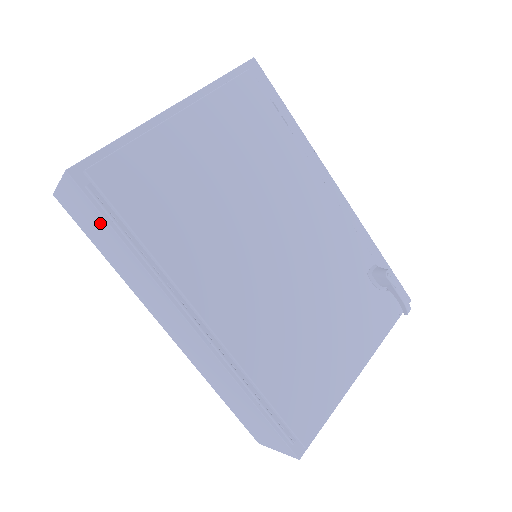
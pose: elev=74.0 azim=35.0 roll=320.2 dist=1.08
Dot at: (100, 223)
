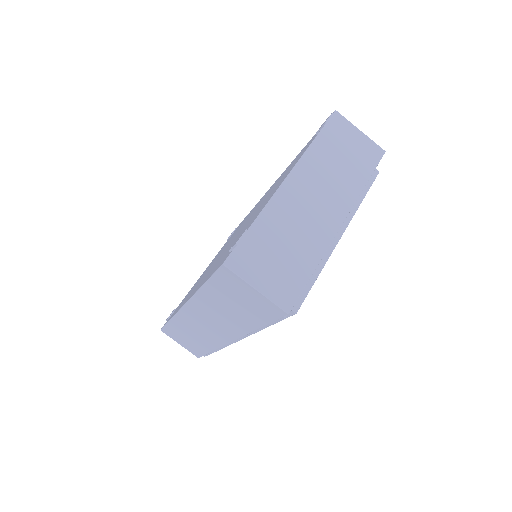
Dot at: (255, 315)
